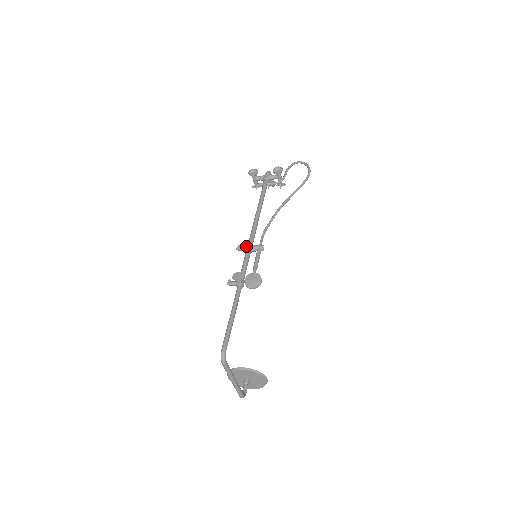
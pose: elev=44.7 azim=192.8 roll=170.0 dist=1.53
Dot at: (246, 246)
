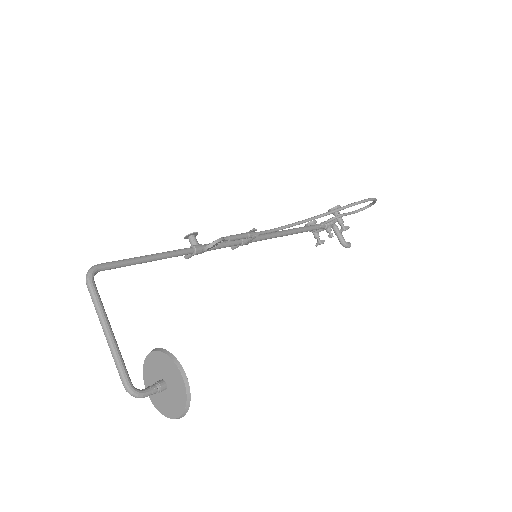
Dot at: occluded
